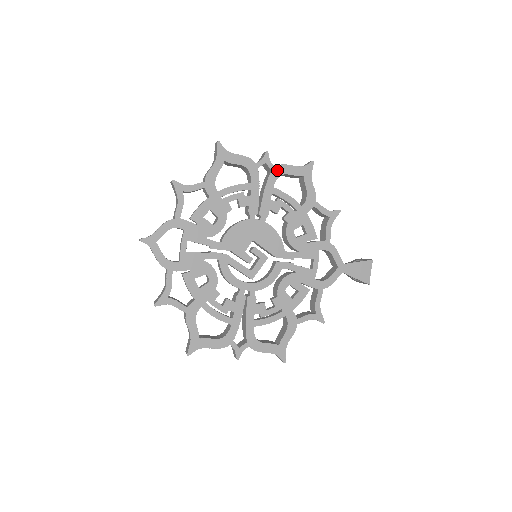
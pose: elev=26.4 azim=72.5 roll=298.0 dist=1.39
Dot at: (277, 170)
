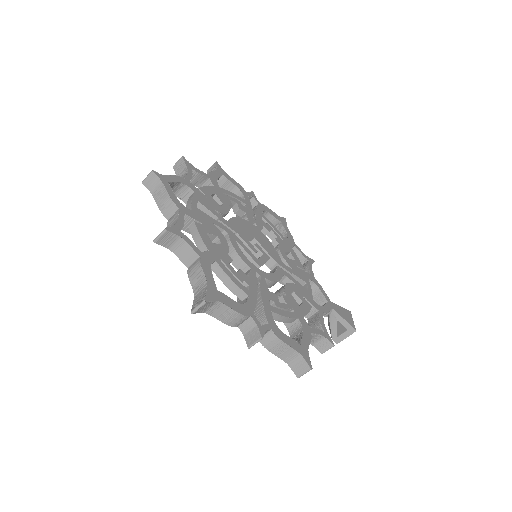
Dot at: (262, 206)
